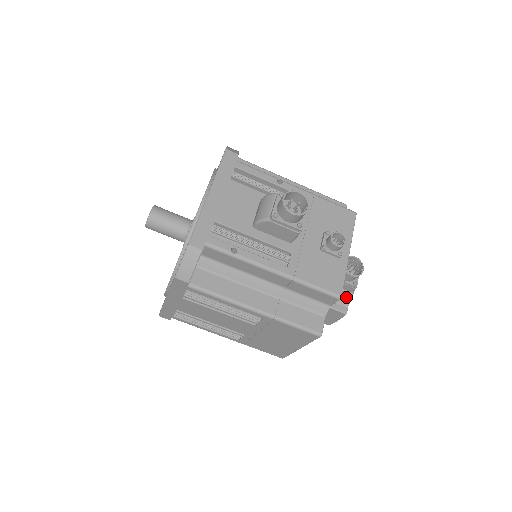
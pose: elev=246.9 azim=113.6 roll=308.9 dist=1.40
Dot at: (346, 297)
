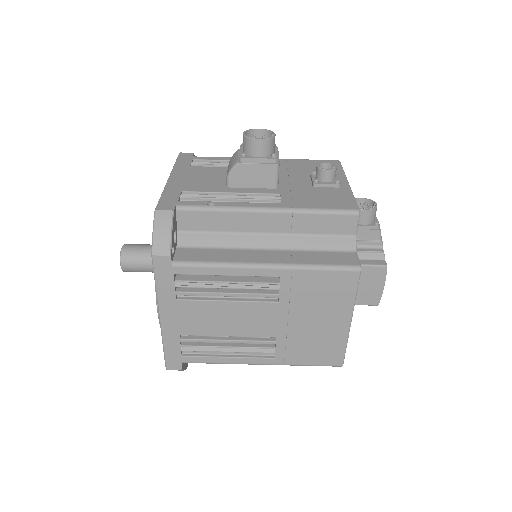
Dot at: (376, 249)
